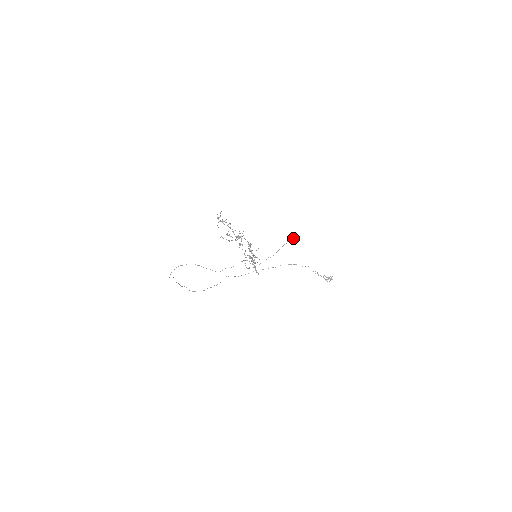
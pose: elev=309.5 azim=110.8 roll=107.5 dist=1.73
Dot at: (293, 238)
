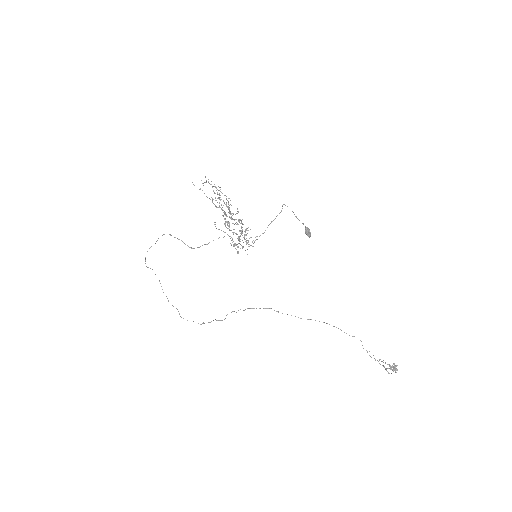
Dot at: (305, 229)
